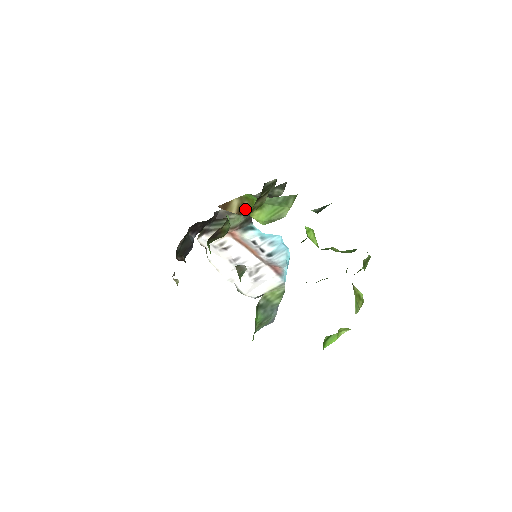
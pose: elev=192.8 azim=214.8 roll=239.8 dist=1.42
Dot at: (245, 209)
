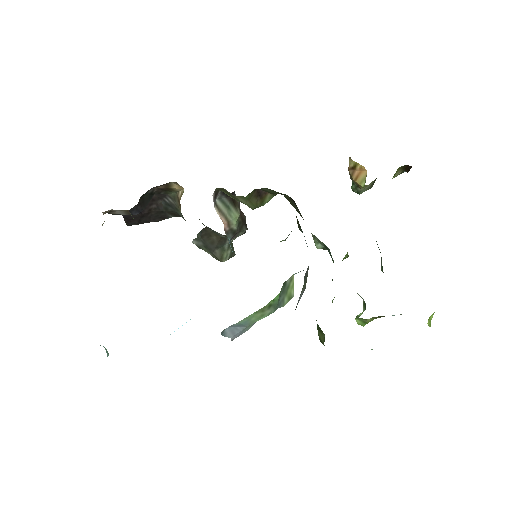
Dot at: occluded
